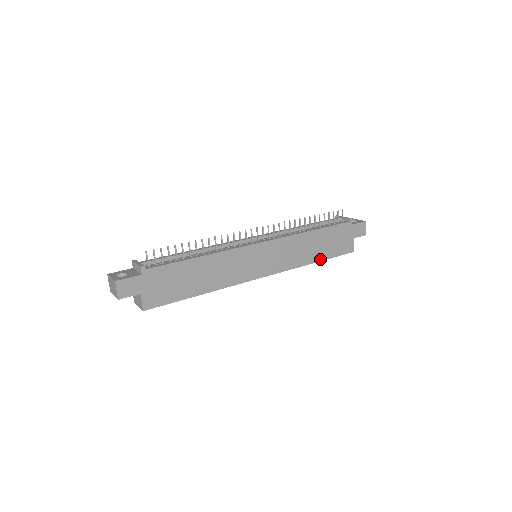
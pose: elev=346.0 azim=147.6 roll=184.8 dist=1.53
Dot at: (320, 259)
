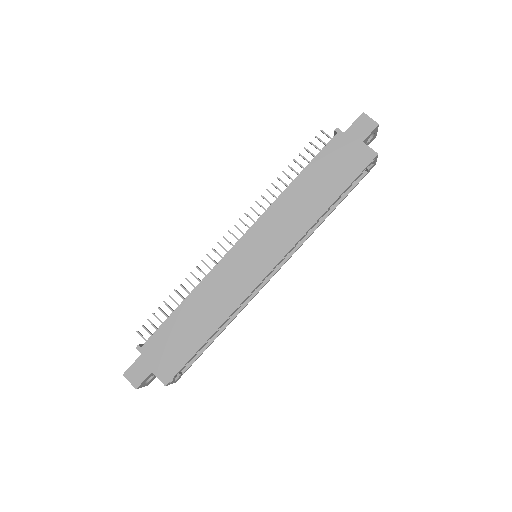
Dot at: (332, 199)
